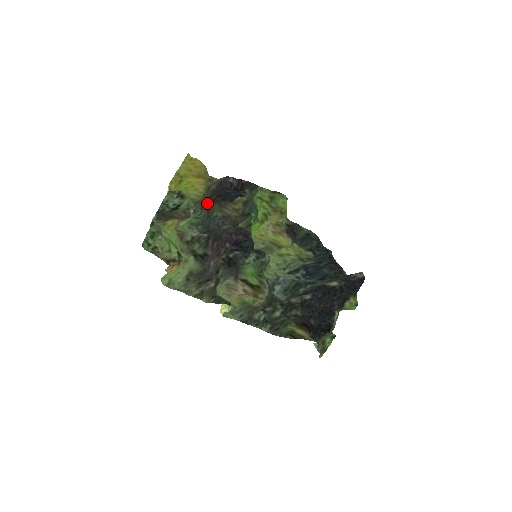
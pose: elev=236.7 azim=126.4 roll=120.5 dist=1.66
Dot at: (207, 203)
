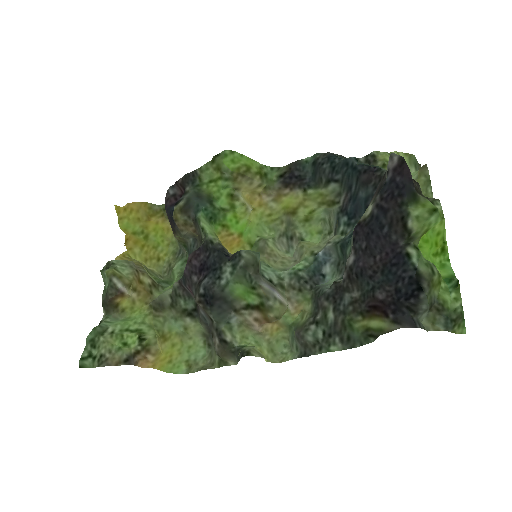
Dot at: occluded
